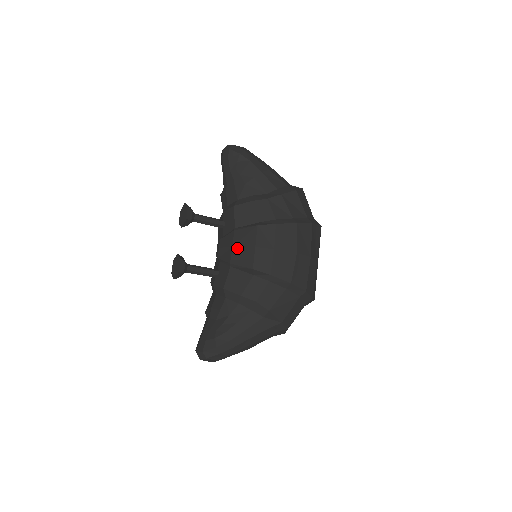
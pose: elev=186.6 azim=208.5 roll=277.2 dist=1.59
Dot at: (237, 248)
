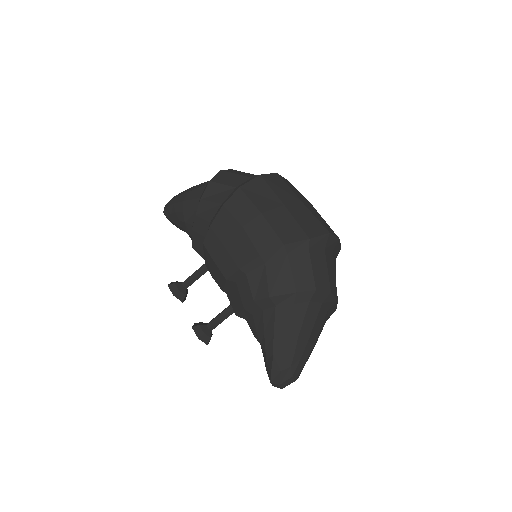
Dot at: (213, 275)
